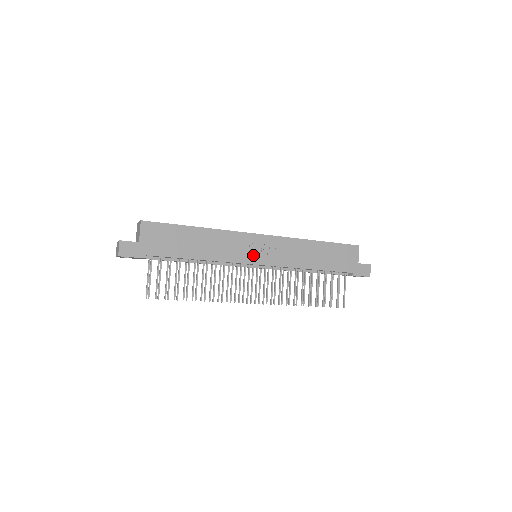
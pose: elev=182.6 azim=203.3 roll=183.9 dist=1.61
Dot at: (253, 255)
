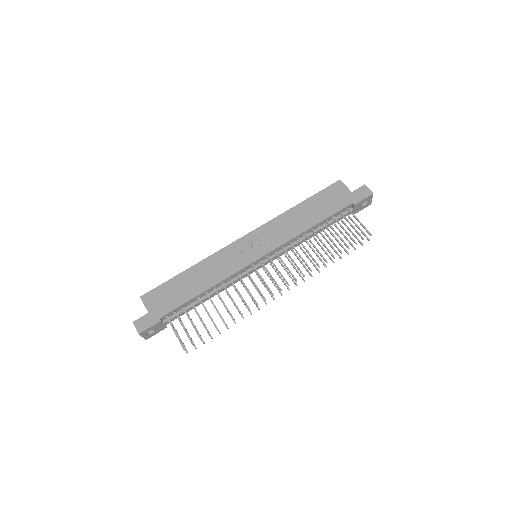
Dot at: (248, 255)
